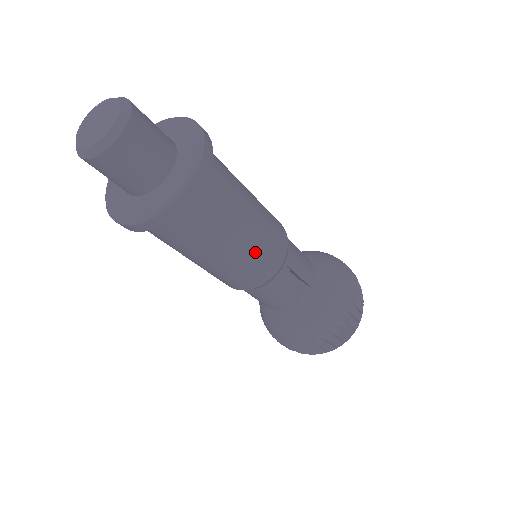
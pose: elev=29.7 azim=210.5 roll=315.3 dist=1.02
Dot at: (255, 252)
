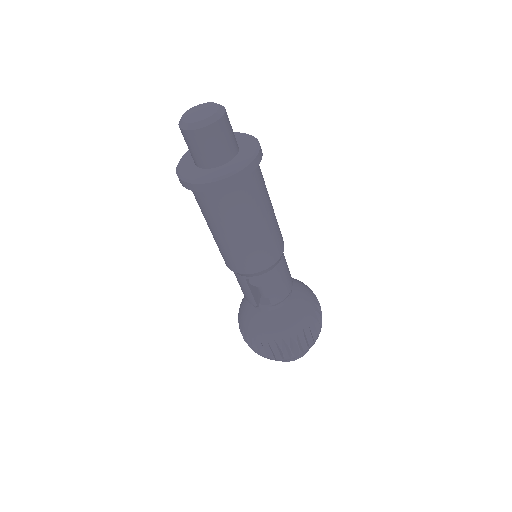
Dot at: (239, 250)
